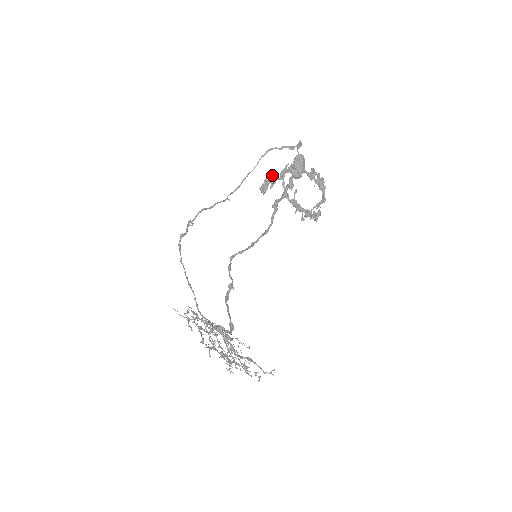
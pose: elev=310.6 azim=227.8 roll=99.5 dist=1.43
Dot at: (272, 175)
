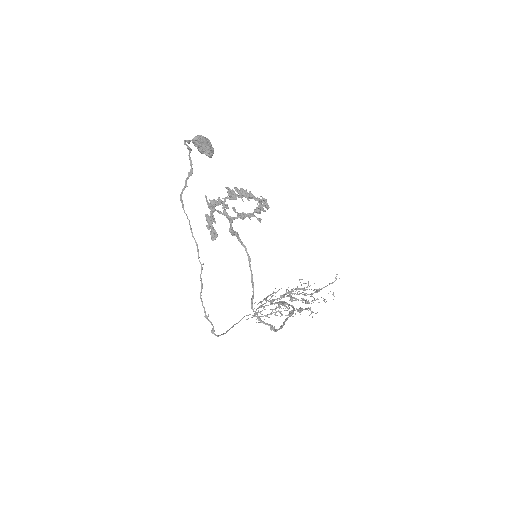
Dot at: (206, 218)
